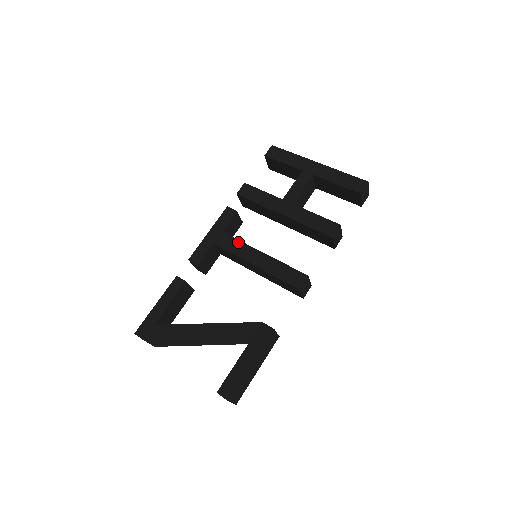
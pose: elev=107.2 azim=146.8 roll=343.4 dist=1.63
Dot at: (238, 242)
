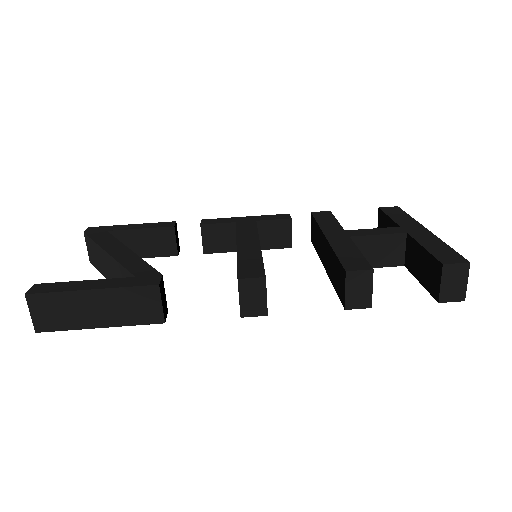
Dot at: (255, 230)
